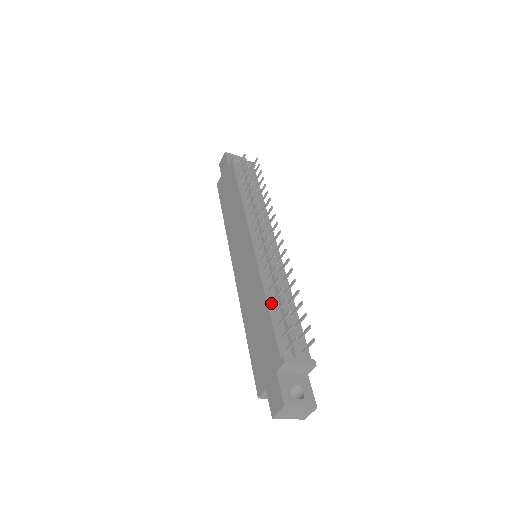
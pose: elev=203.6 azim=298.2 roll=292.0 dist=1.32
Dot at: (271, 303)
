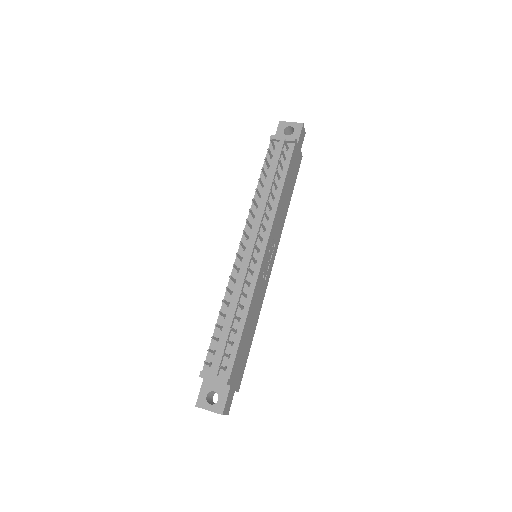
Dot at: (222, 318)
